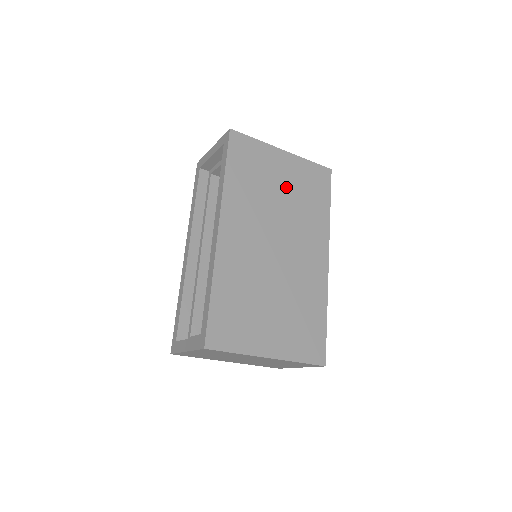
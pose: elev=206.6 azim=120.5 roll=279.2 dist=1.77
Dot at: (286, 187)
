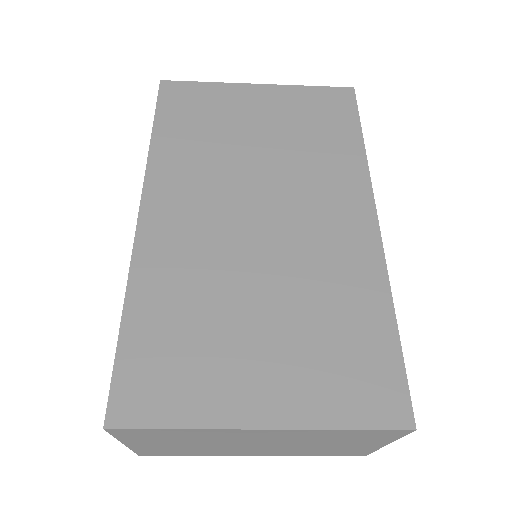
Dot at: (268, 129)
